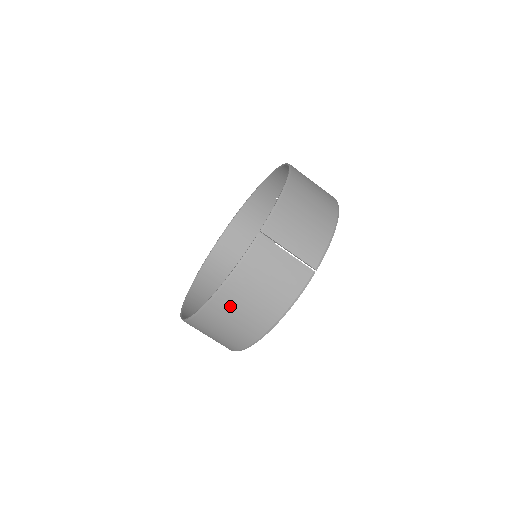
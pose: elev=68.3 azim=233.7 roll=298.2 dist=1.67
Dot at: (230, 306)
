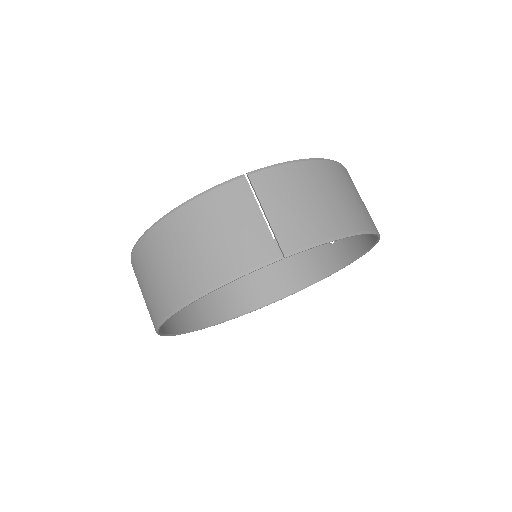
Dot at: (166, 244)
